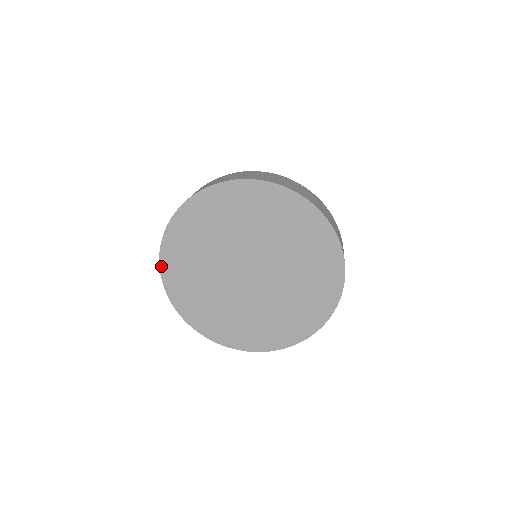
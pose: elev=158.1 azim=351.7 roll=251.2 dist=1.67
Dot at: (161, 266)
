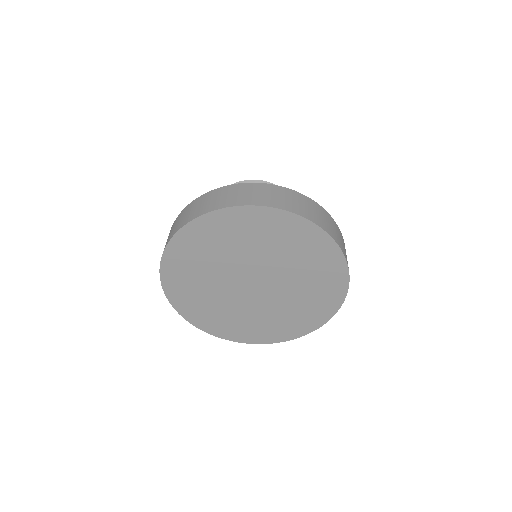
Dot at: (183, 316)
